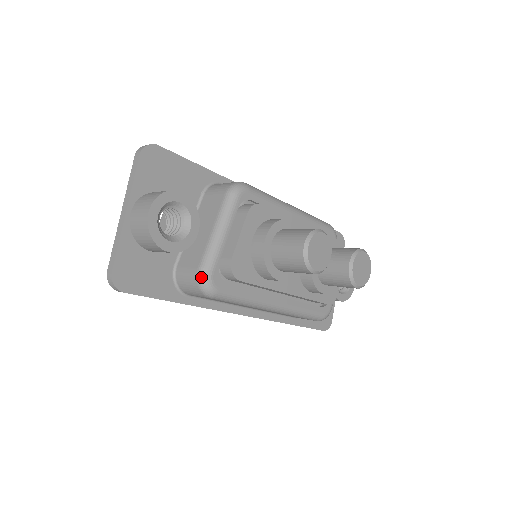
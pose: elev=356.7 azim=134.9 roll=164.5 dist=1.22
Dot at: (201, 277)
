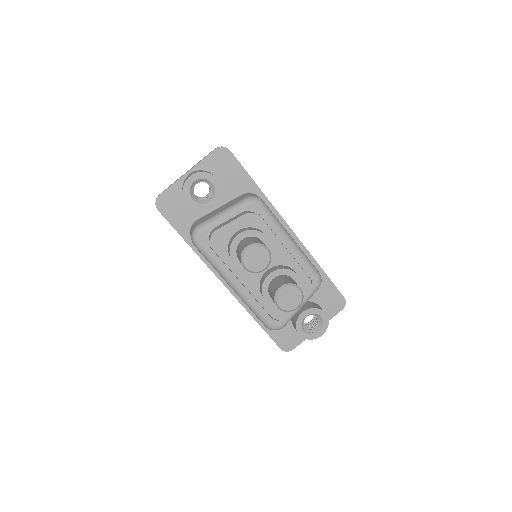
Dot at: (195, 229)
